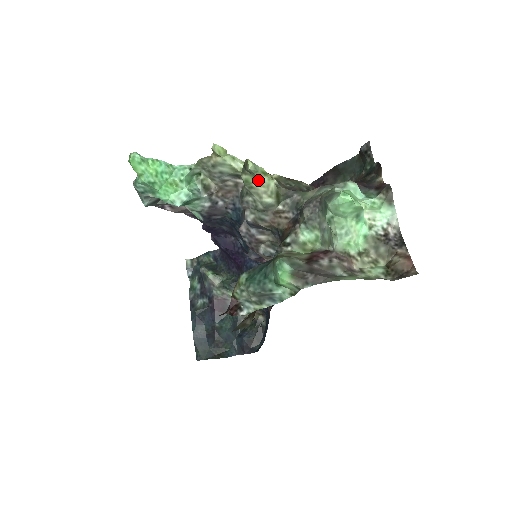
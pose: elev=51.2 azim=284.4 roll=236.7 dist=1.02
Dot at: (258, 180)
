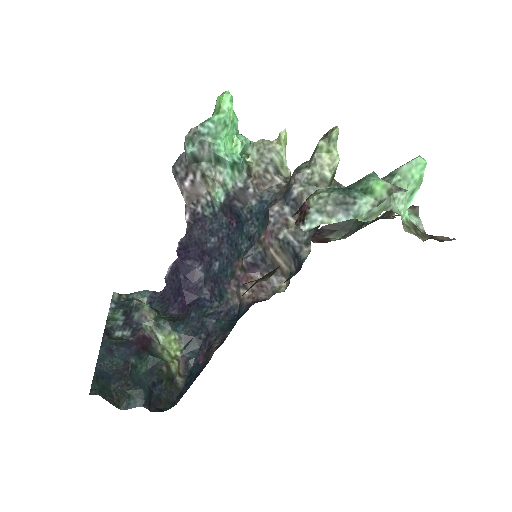
Dot at: (330, 151)
